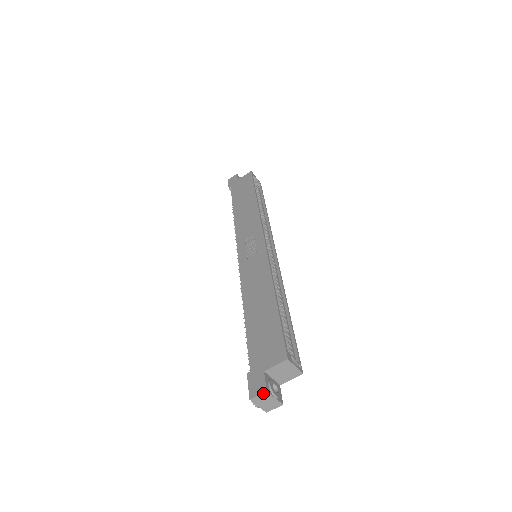
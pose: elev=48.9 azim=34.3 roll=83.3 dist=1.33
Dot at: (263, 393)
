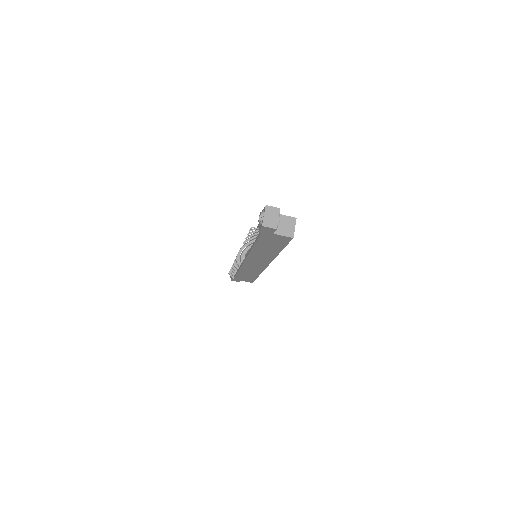
Dot at: (277, 208)
